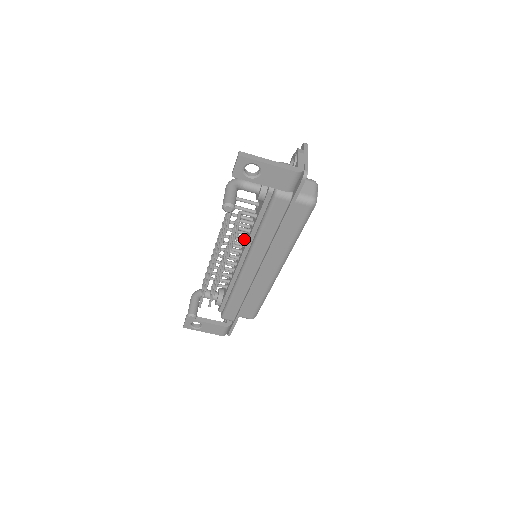
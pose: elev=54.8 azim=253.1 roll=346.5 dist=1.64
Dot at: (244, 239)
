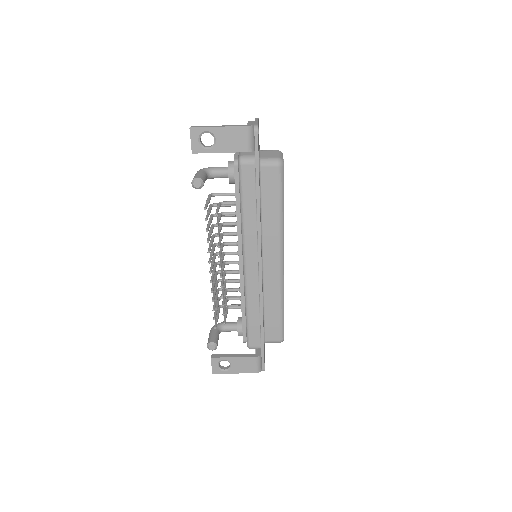
Dot at: occluded
